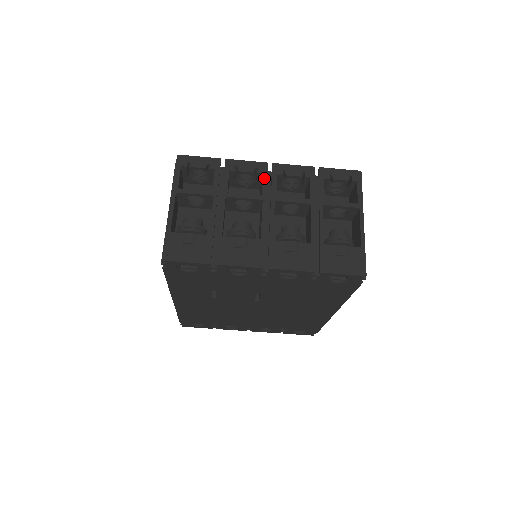
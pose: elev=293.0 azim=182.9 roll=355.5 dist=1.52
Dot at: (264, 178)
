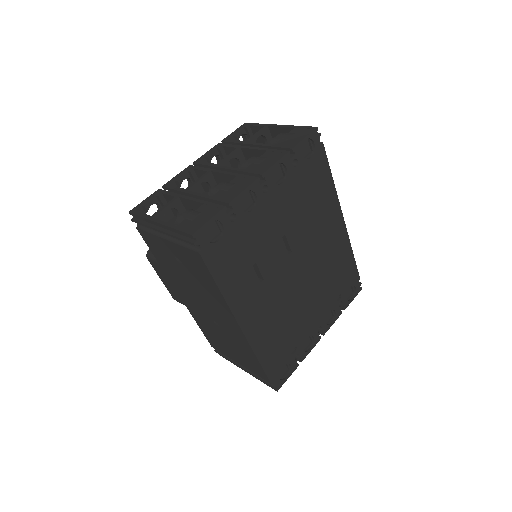
Dot at: (197, 168)
